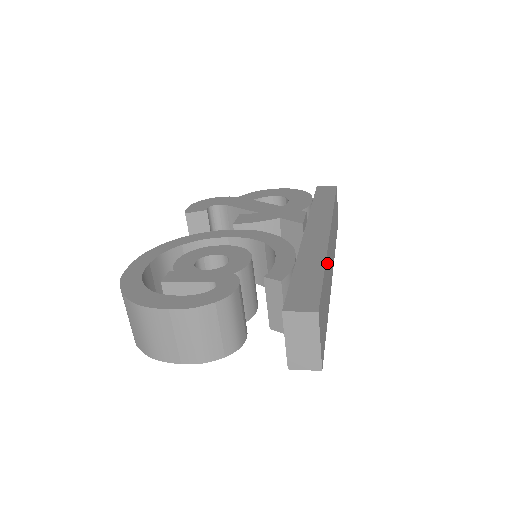
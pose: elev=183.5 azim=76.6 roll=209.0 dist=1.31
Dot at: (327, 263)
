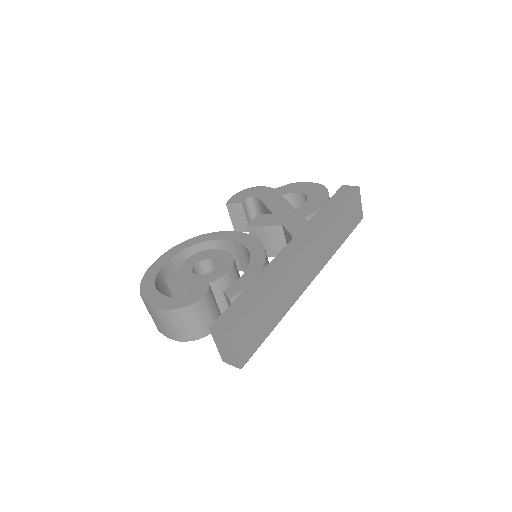
Dot at: (281, 283)
